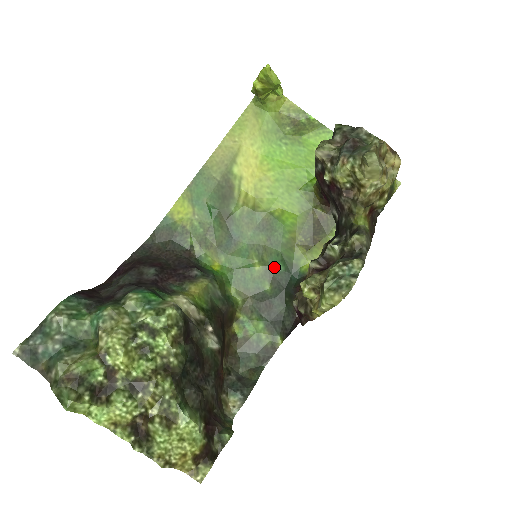
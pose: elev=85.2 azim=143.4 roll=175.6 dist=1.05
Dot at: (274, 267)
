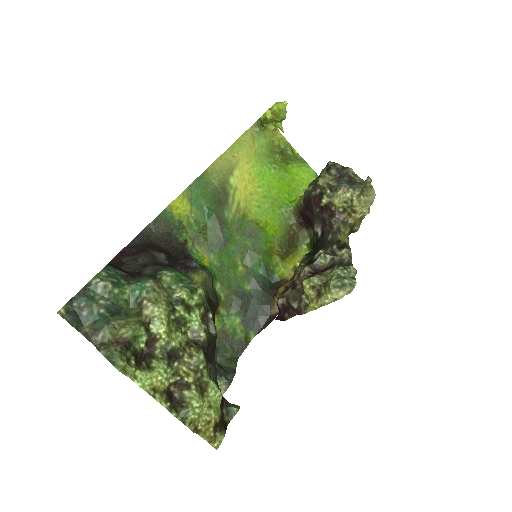
Dot at: (254, 270)
